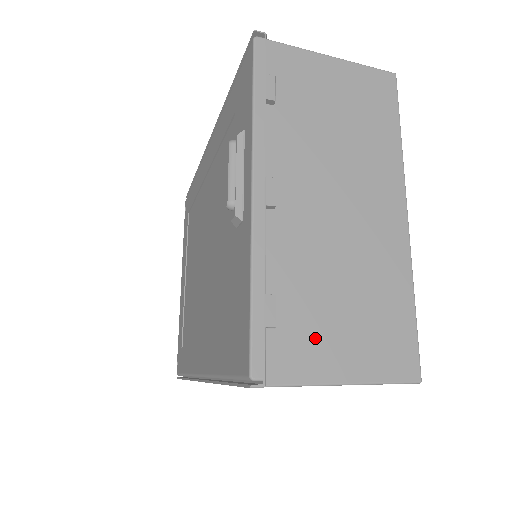
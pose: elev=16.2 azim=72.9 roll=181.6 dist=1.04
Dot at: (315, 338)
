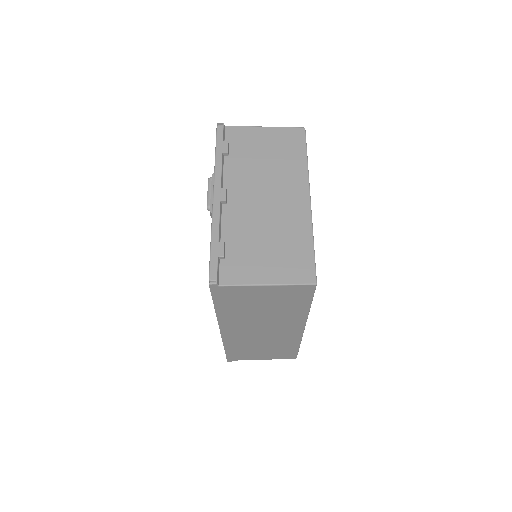
Dot at: (248, 263)
